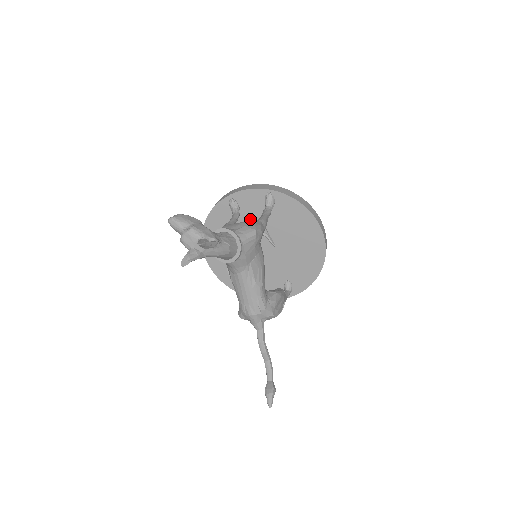
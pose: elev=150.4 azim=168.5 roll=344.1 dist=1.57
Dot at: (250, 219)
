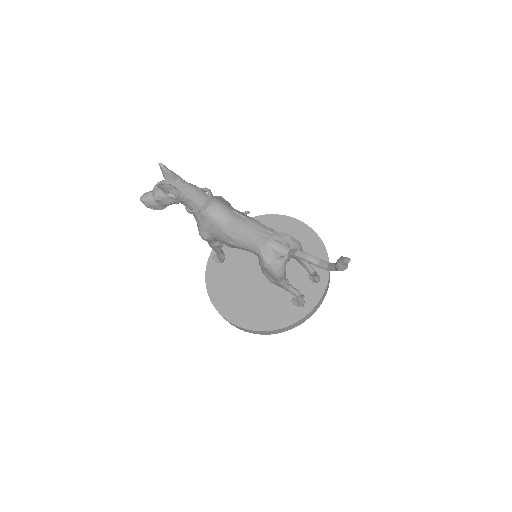
Dot at: (238, 258)
